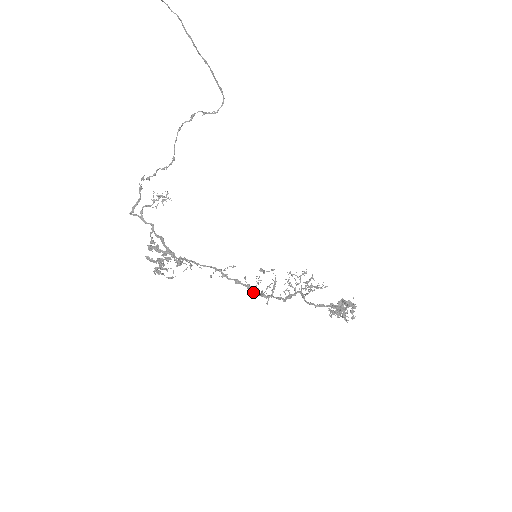
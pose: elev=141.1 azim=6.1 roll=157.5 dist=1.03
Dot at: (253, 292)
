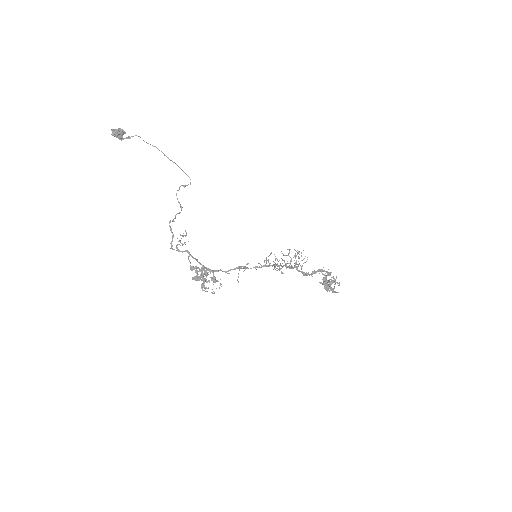
Dot at: (269, 266)
